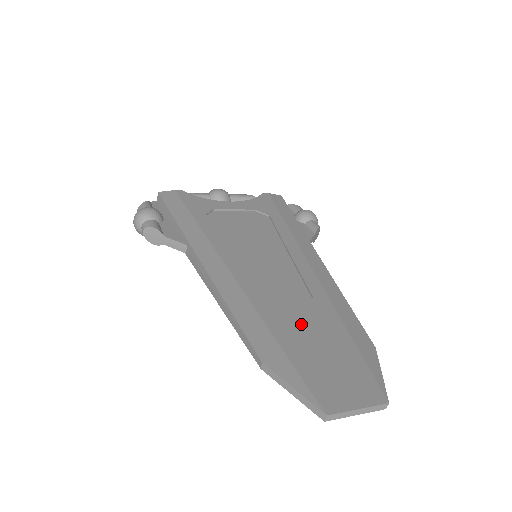
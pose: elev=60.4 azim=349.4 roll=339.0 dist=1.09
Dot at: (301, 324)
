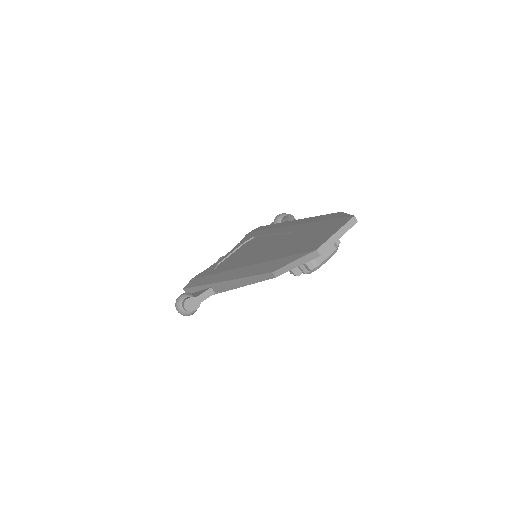
Dot at: (288, 244)
